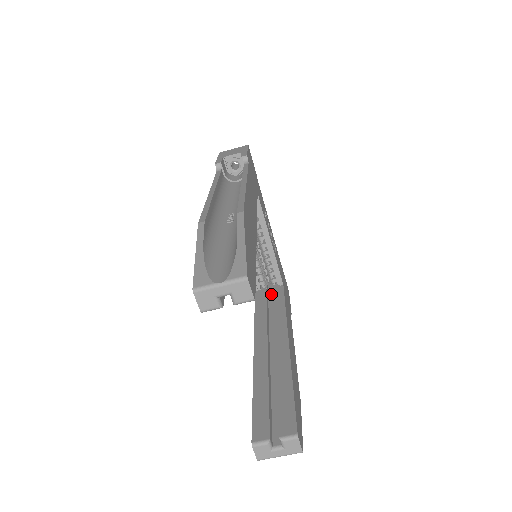
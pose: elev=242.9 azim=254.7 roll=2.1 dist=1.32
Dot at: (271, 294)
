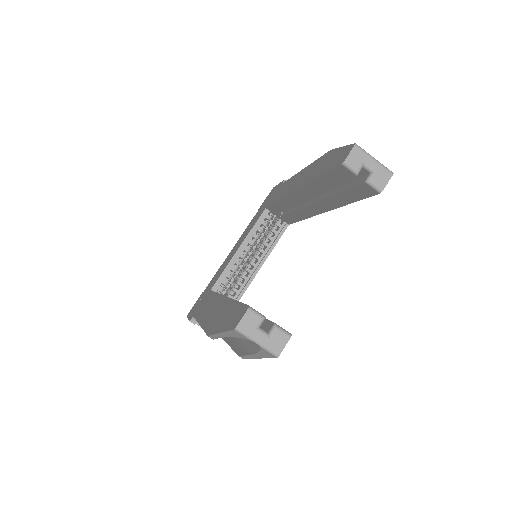
Dot at: occluded
